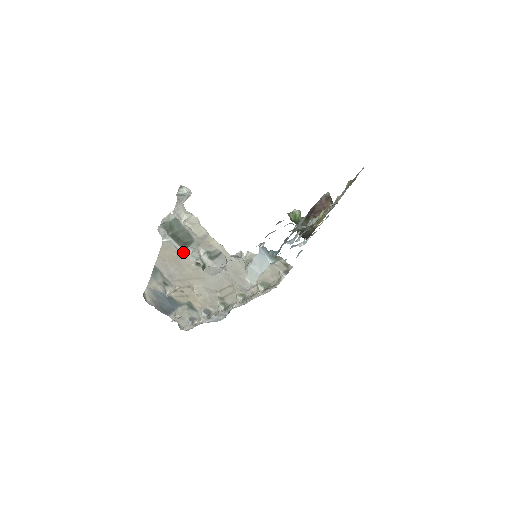
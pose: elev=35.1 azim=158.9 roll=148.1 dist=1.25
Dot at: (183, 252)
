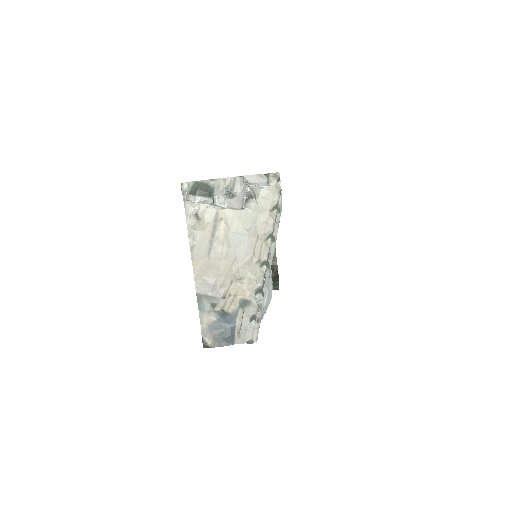
Dot at: (210, 250)
